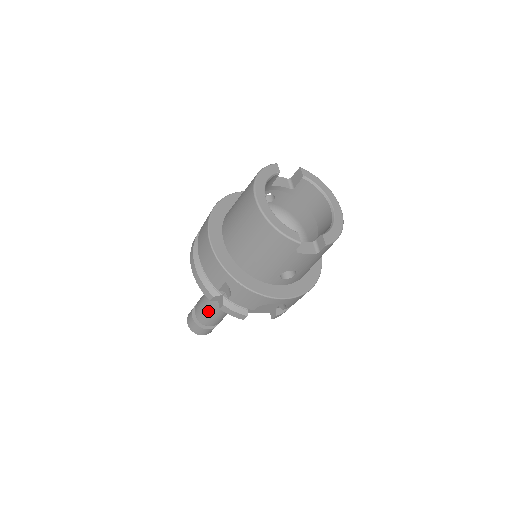
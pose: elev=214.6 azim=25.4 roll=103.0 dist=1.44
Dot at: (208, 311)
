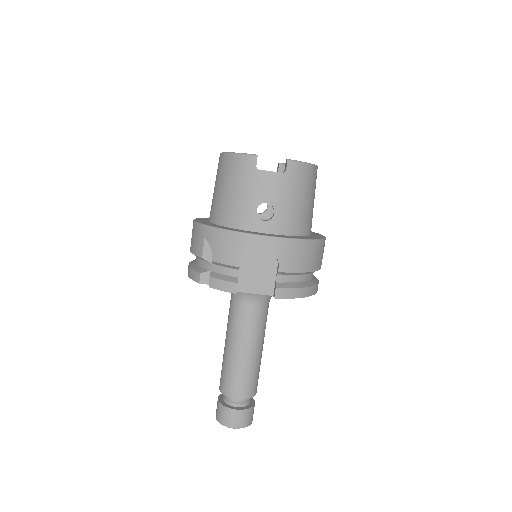
Dot at: (227, 366)
